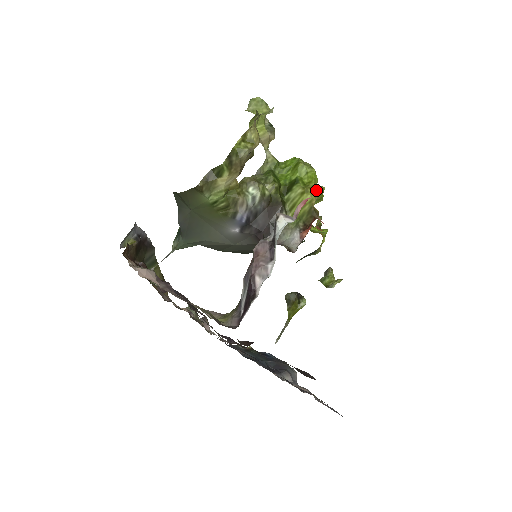
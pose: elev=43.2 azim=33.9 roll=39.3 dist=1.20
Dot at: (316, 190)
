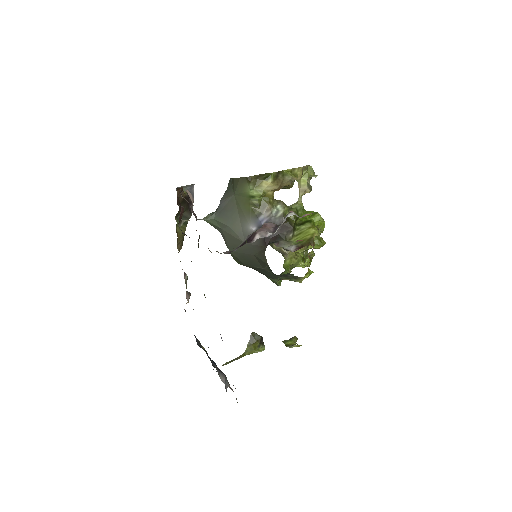
Dot at: (319, 238)
